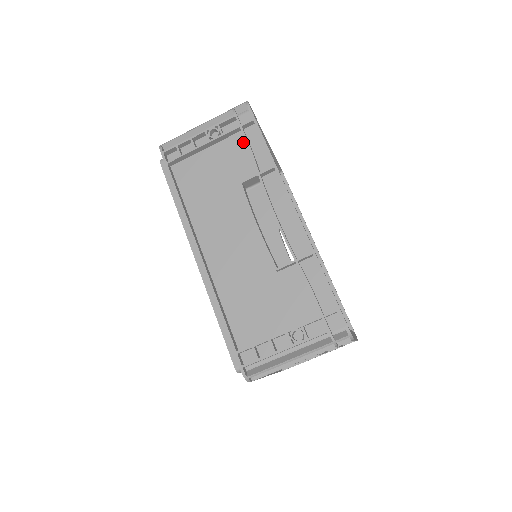
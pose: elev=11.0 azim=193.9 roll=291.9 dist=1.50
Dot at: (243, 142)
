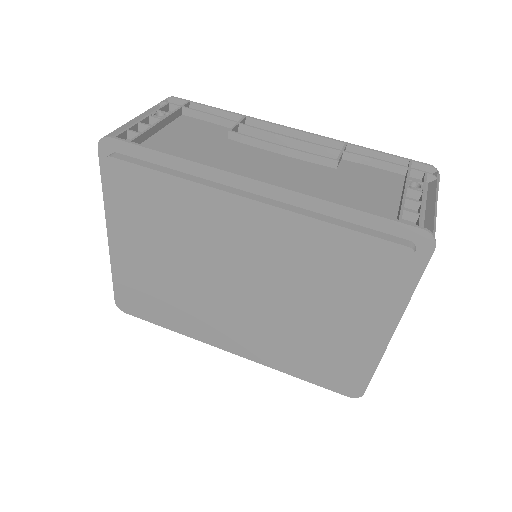
Dot at: (193, 119)
